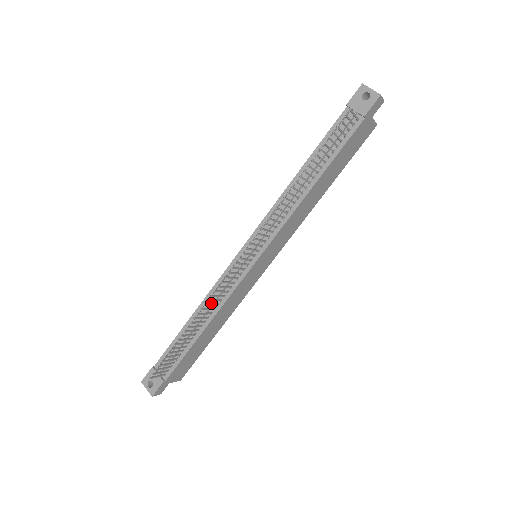
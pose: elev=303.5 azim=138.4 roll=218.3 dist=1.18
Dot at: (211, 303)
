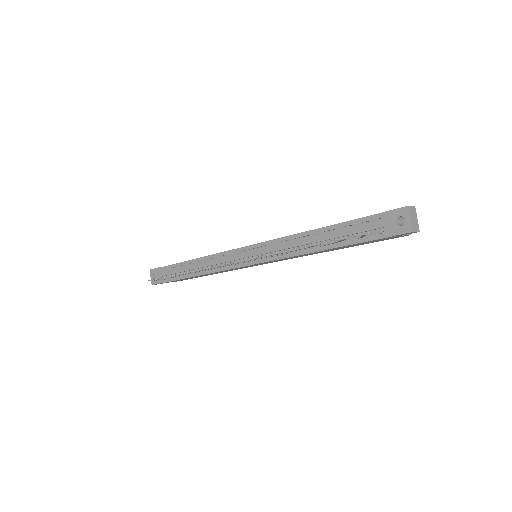
Dot at: (208, 265)
